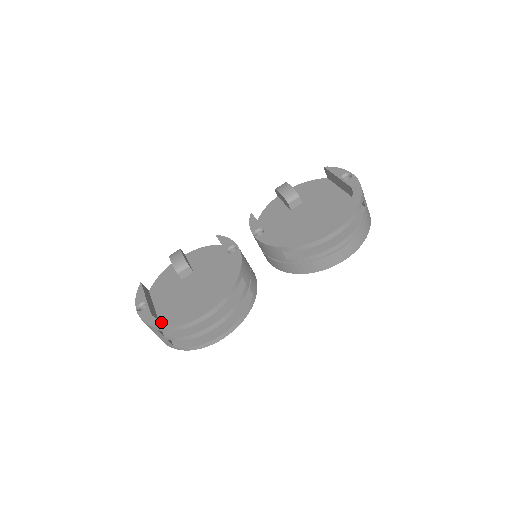
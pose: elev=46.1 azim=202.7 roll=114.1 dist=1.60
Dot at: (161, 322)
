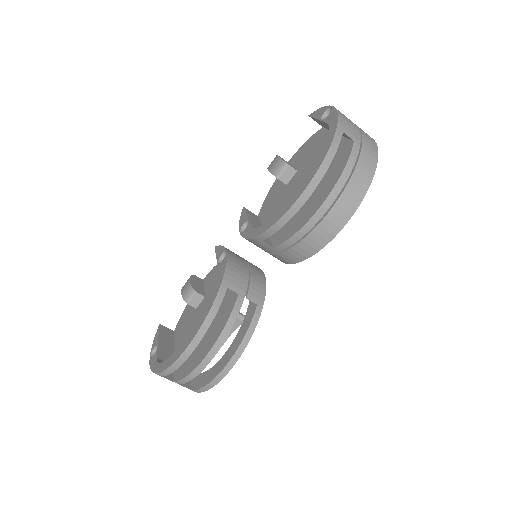
Dot at: (159, 366)
